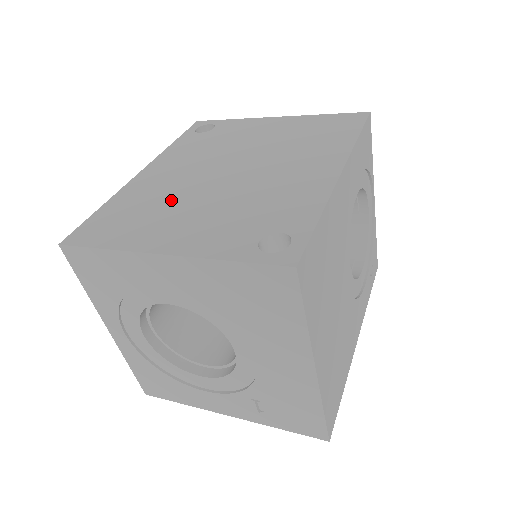
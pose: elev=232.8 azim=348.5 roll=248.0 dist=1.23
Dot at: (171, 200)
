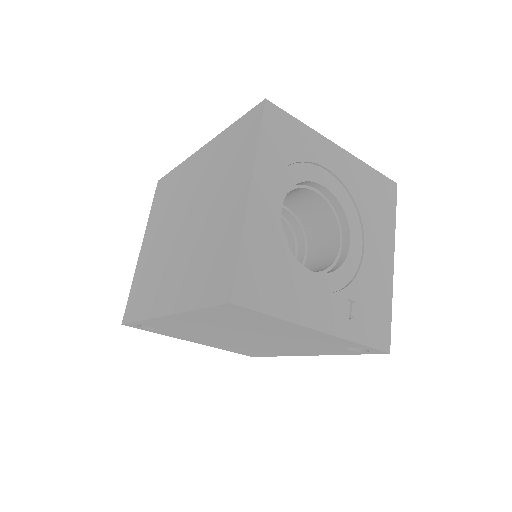
Dot at: occluded
